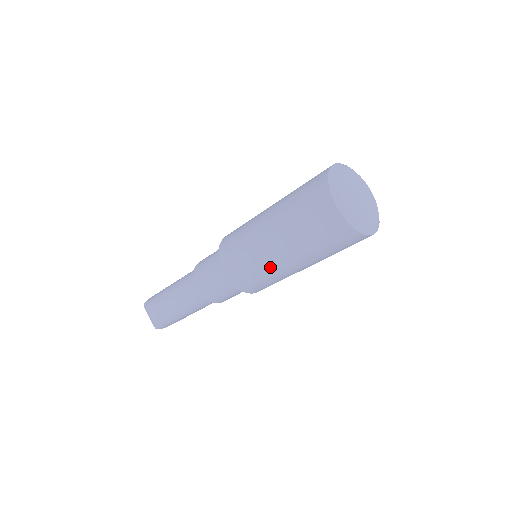
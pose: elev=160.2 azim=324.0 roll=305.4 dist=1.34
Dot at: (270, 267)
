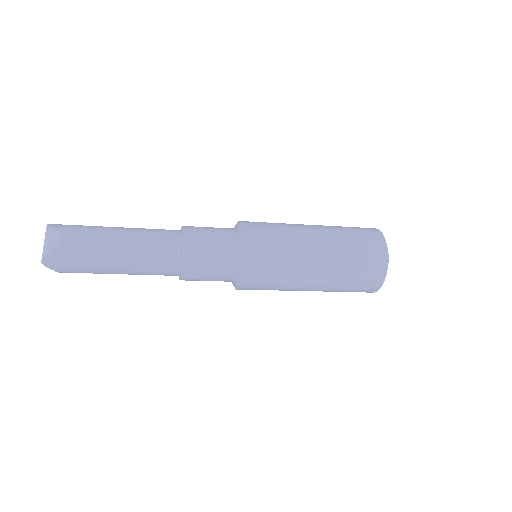
Dot at: (298, 263)
